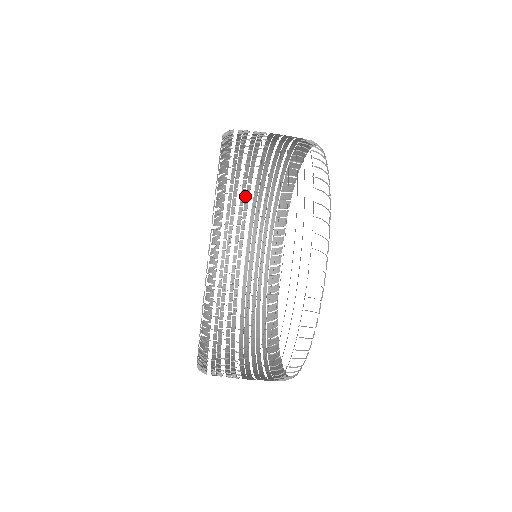
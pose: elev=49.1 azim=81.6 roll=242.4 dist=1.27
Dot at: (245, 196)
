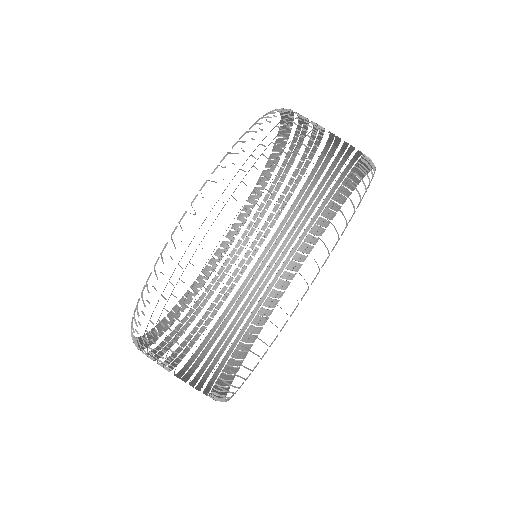
Dot at: (200, 328)
